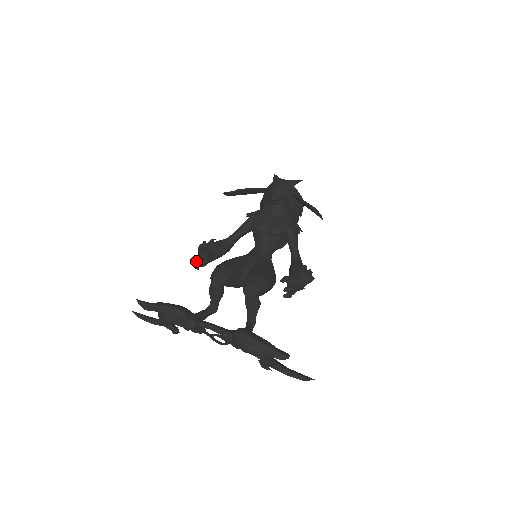
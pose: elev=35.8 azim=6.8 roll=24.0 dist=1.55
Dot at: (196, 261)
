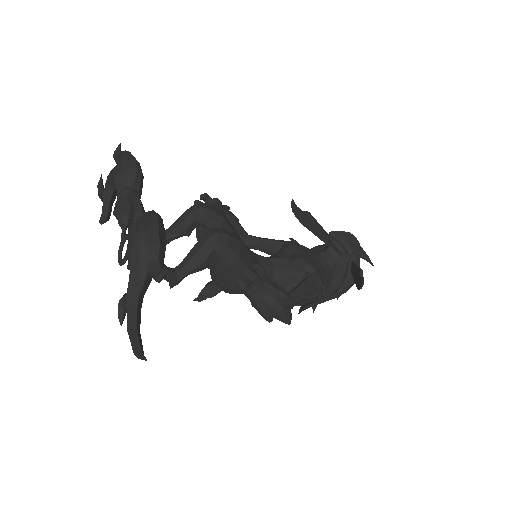
Dot at: (204, 194)
